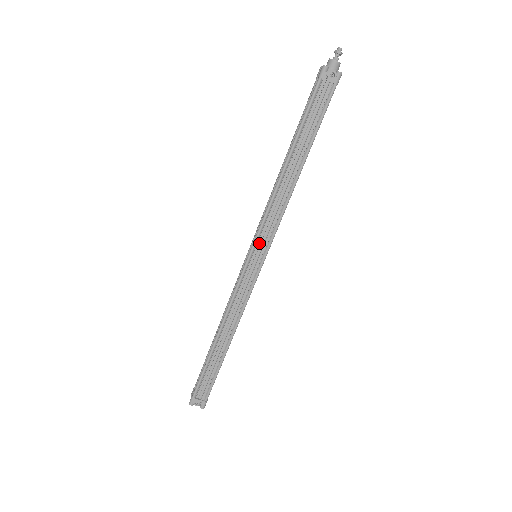
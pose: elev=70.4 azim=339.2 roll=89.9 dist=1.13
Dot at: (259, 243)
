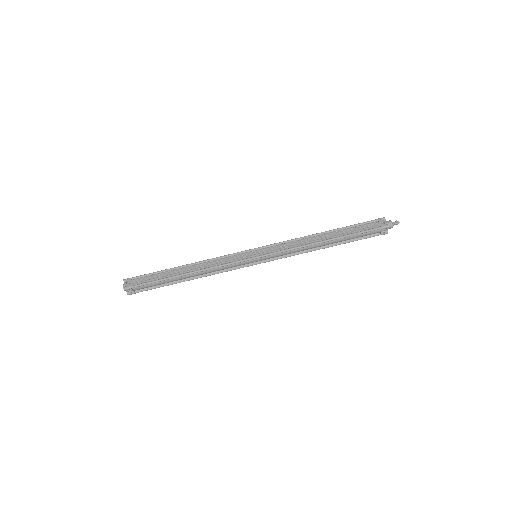
Dot at: (266, 249)
